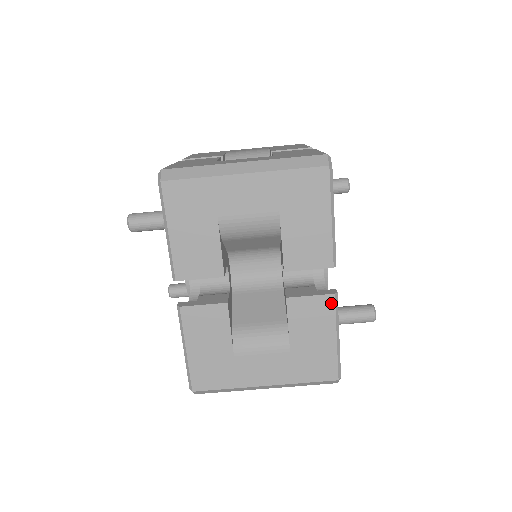
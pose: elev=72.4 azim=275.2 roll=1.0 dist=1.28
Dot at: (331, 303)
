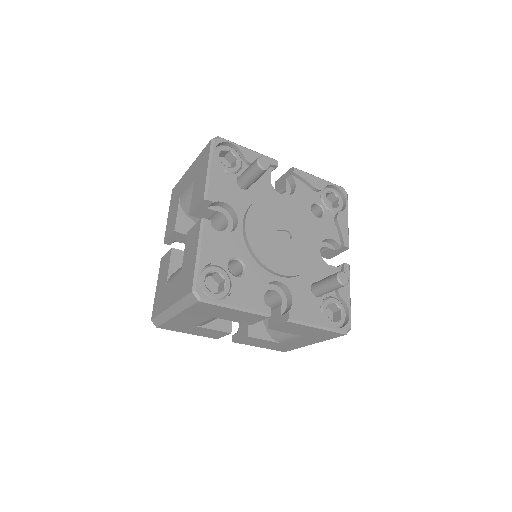
Dot at: (292, 323)
